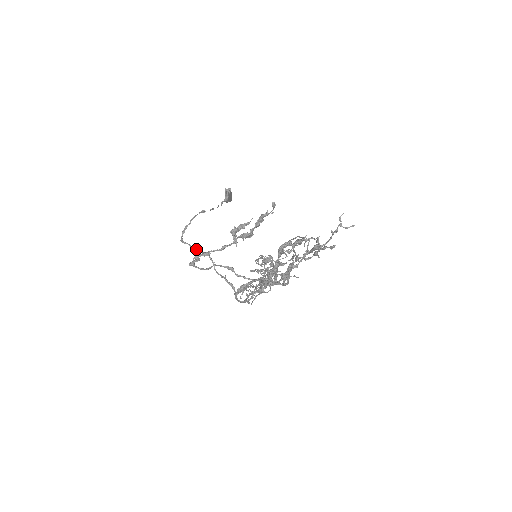
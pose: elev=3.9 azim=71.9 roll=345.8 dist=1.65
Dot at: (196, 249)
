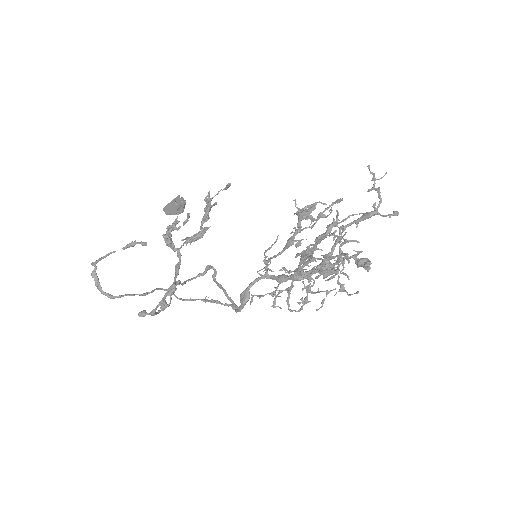
Dot at: (144, 293)
